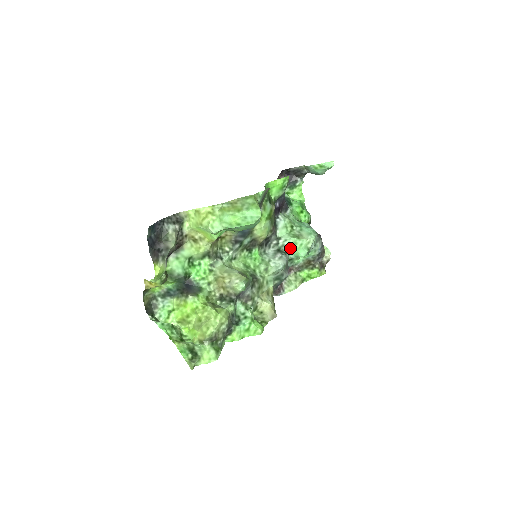
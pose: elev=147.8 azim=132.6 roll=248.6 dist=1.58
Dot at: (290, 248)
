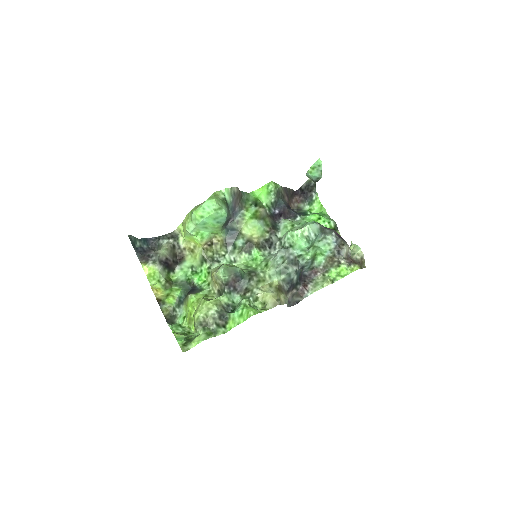
Dot at: (291, 243)
